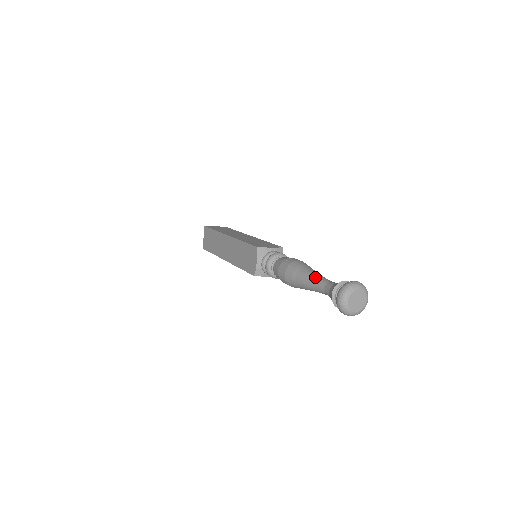
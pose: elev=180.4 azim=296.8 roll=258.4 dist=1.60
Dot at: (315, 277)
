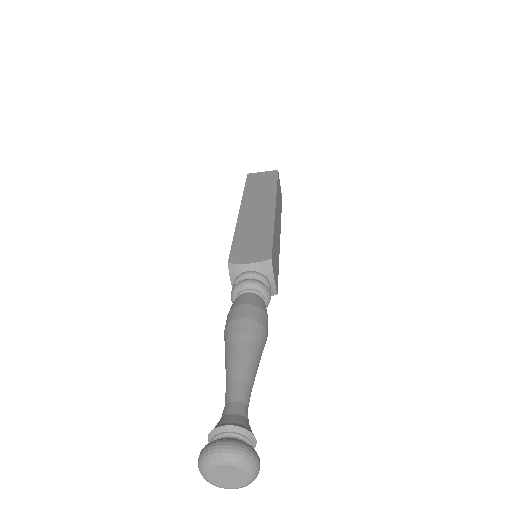
Dot at: (228, 375)
